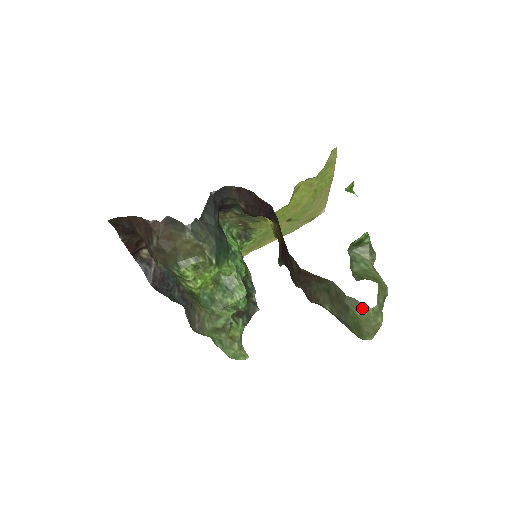
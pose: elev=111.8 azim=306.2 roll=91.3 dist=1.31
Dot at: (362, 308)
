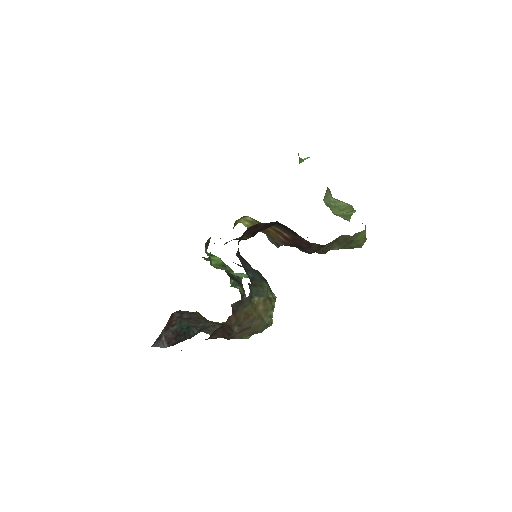
Dot at: (361, 234)
